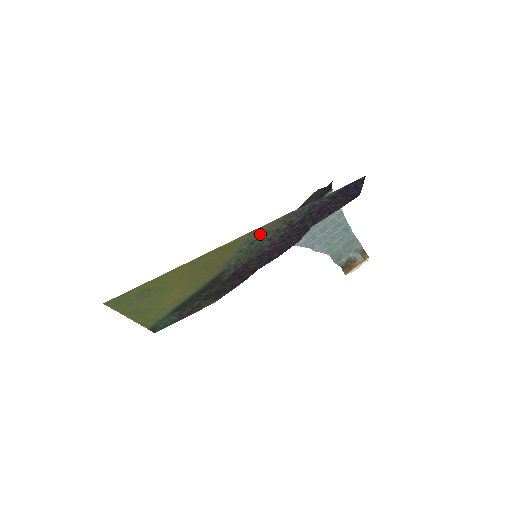
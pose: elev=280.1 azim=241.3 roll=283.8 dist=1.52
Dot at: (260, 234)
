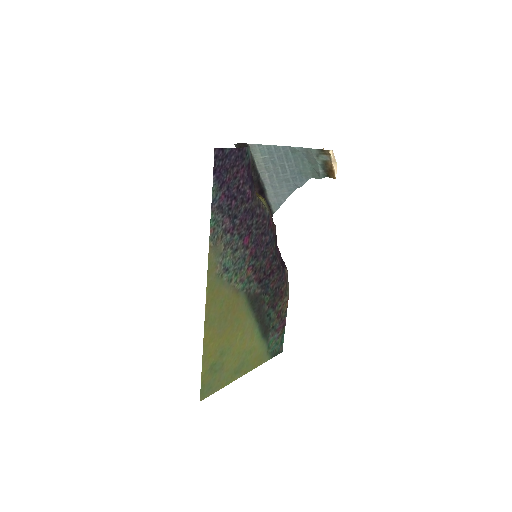
Dot at: (219, 263)
